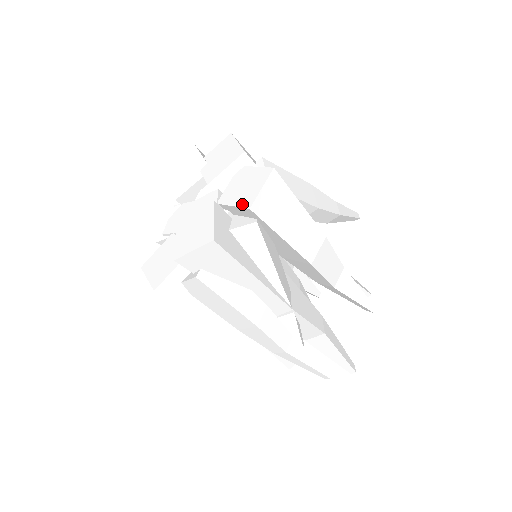
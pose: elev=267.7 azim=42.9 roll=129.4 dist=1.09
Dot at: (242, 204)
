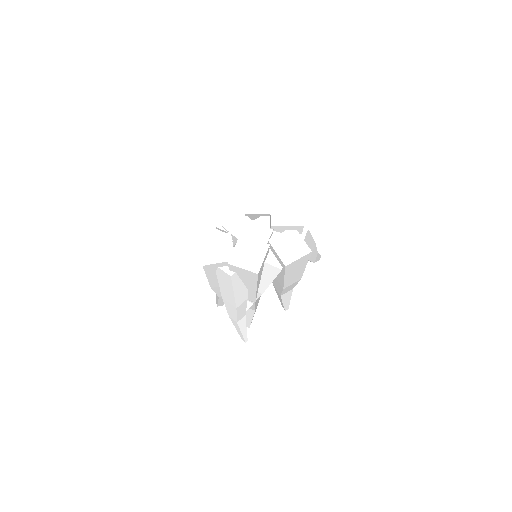
Dot at: (283, 258)
